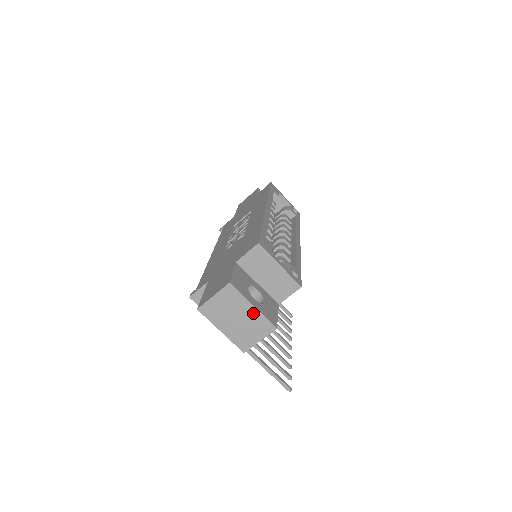
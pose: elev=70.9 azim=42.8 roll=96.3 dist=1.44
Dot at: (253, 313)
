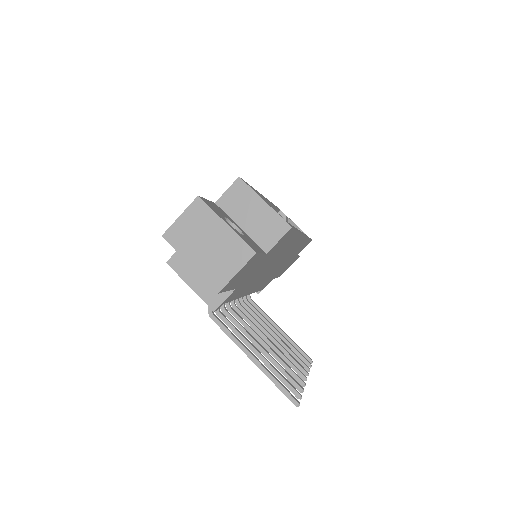
Dot at: (226, 234)
